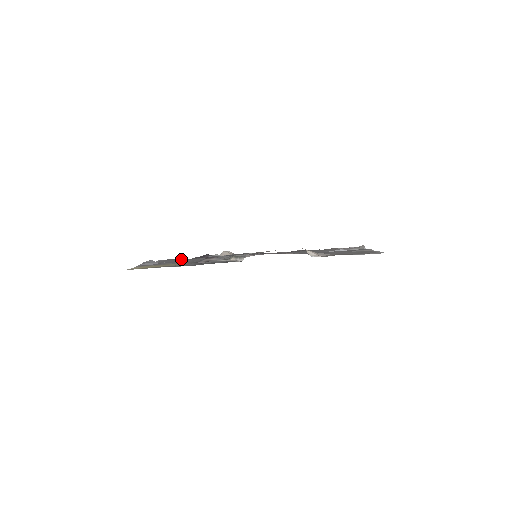
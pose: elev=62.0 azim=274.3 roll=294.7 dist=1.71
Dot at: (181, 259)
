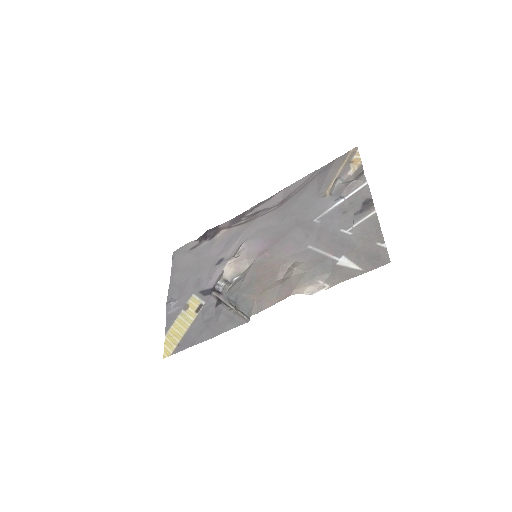
Dot at: (190, 259)
